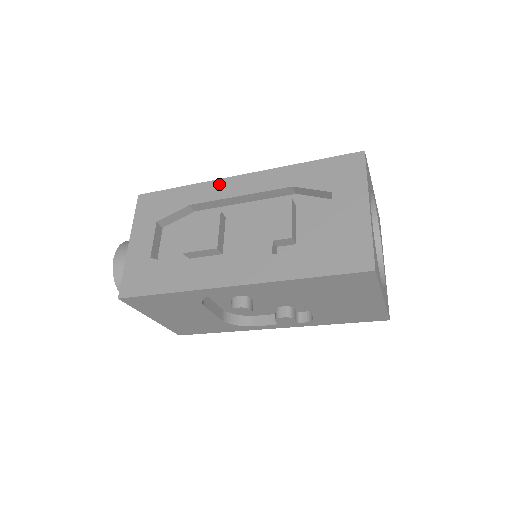
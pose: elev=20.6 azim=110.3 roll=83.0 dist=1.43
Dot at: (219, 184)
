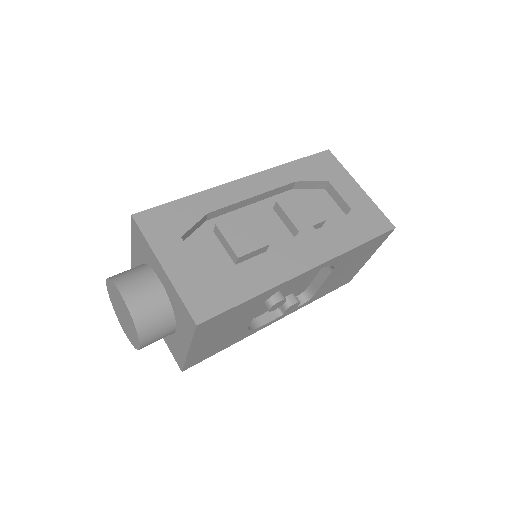
Dot at: (226, 189)
